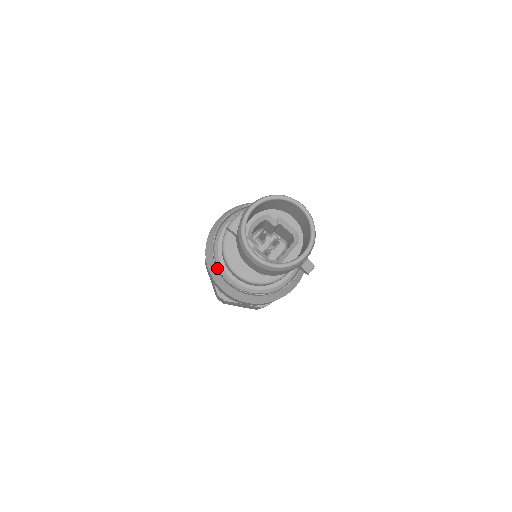
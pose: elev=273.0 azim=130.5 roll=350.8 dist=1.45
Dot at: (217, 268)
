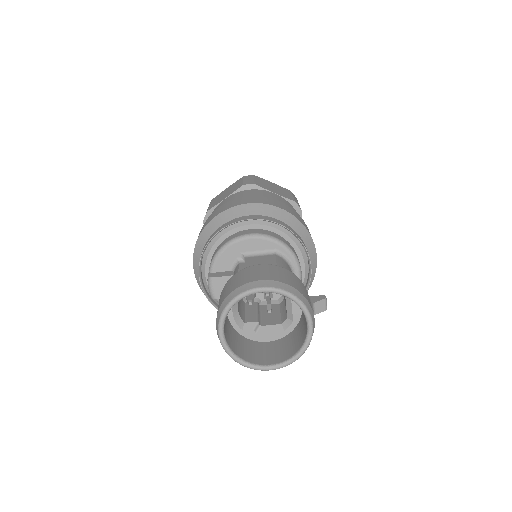
Dot at: occluded
